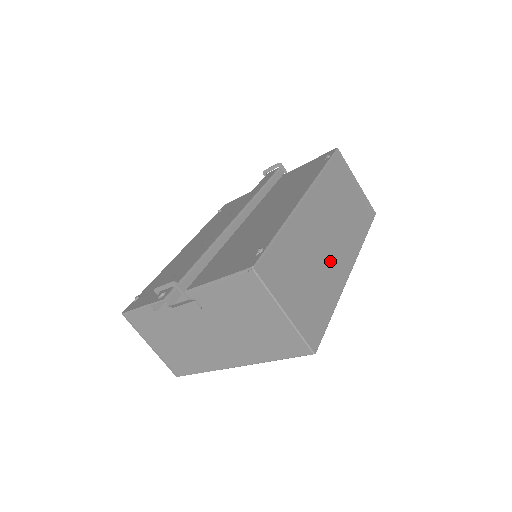
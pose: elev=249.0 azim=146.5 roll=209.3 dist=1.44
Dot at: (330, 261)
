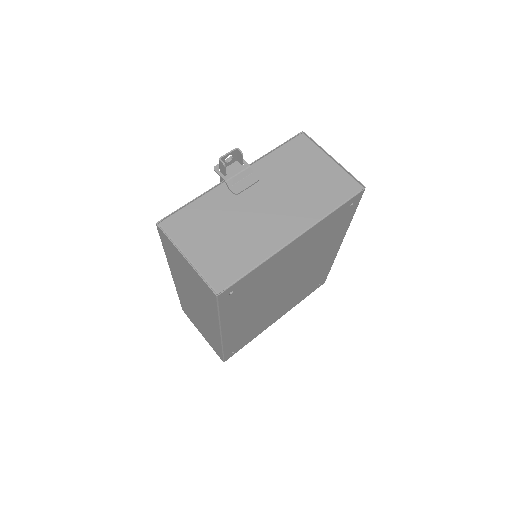
Dot at: occluded
